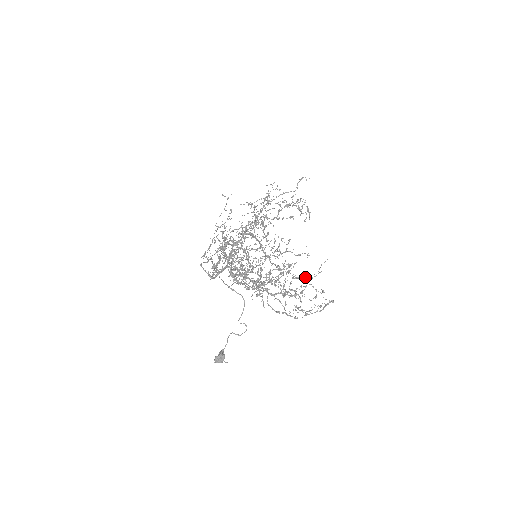
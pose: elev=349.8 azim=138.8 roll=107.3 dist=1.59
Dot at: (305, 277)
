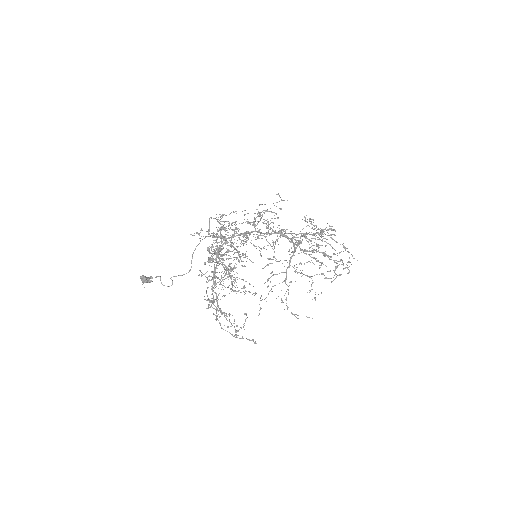
Dot at: occluded
